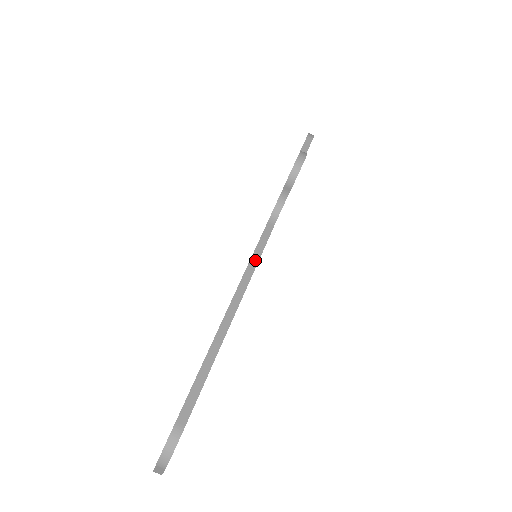
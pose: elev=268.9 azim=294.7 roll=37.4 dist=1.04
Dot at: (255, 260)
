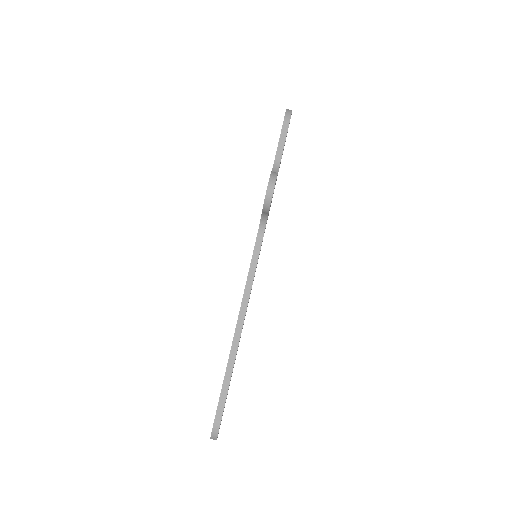
Dot at: (250, 281)
